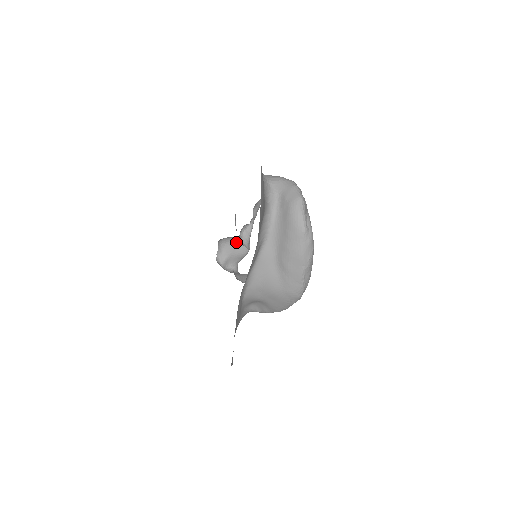
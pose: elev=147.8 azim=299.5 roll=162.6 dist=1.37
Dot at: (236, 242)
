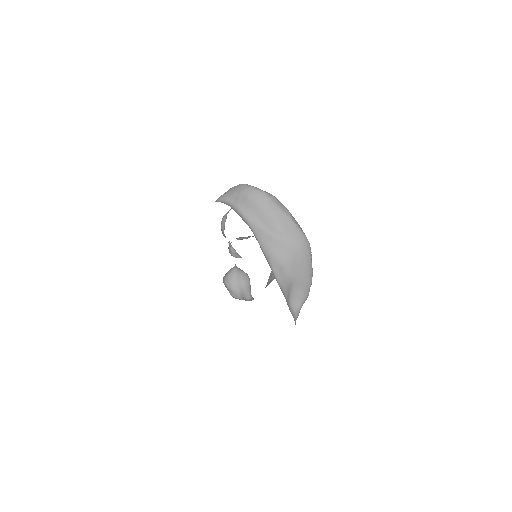
Dot at: (235, 275)
